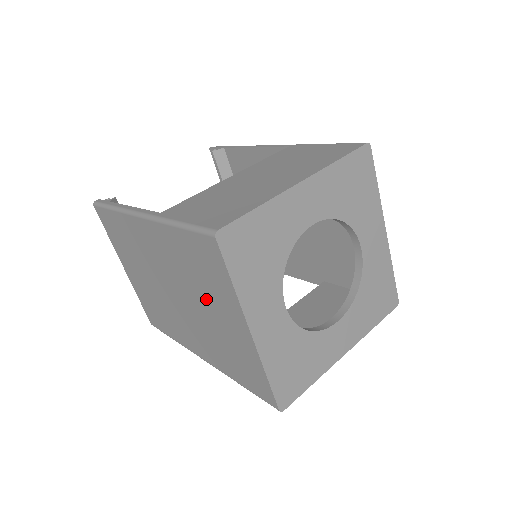
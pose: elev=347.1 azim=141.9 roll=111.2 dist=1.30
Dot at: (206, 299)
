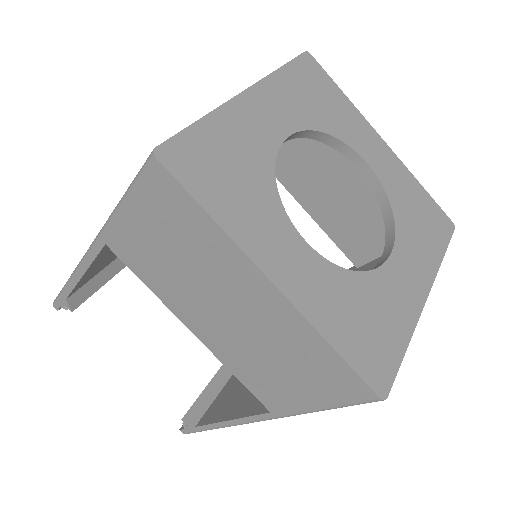
Dot at: occluded
